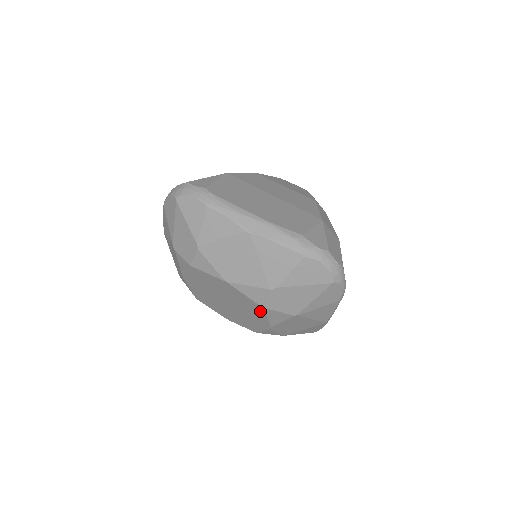
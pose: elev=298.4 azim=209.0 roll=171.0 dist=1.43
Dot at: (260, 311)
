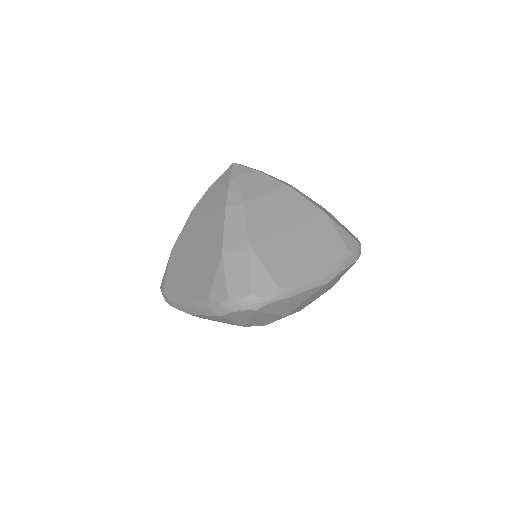
Dot at: occluded
